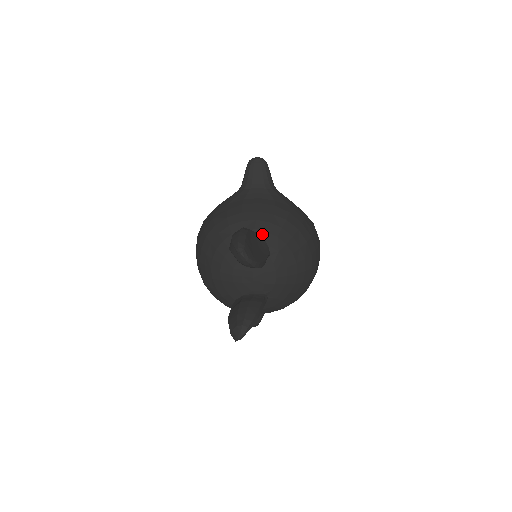
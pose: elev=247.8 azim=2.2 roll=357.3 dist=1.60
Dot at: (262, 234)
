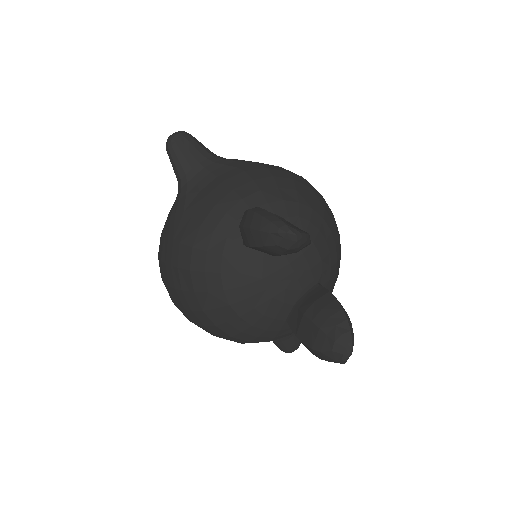
Dot at: (265, 209)
